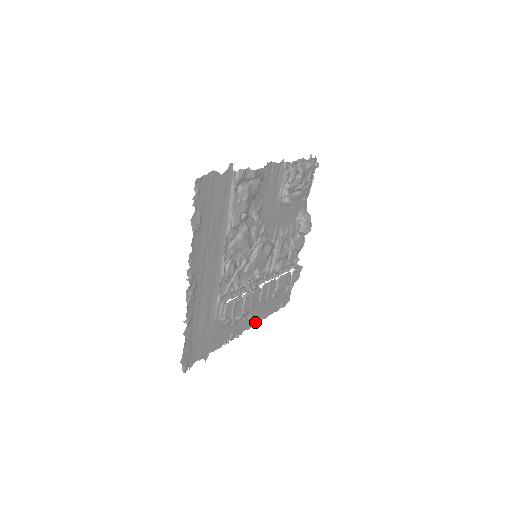
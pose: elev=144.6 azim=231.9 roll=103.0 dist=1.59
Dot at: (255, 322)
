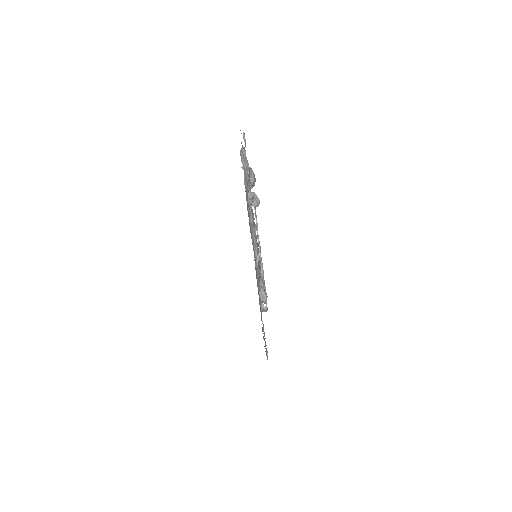
Dot at: occluded
